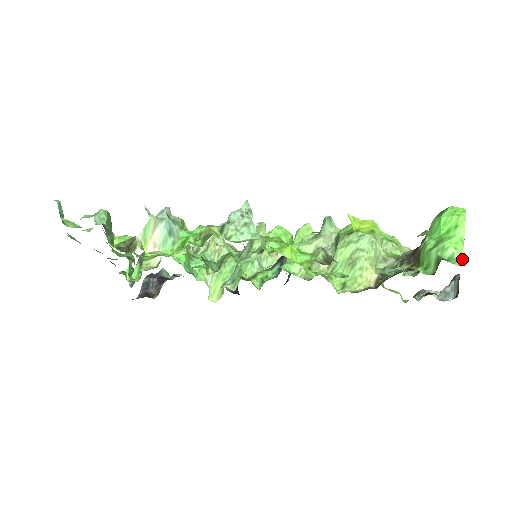
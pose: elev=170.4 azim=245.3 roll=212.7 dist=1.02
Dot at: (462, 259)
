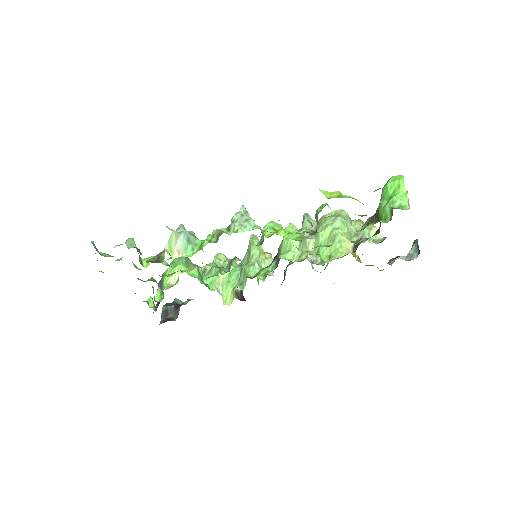
Dot at: occluded
